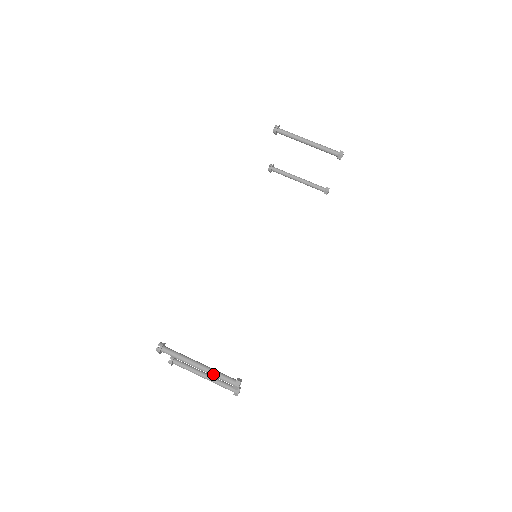
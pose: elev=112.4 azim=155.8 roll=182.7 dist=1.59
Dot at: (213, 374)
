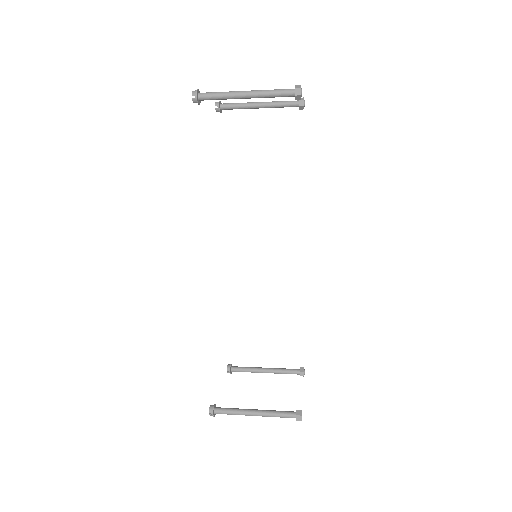
Dot at: occluded
